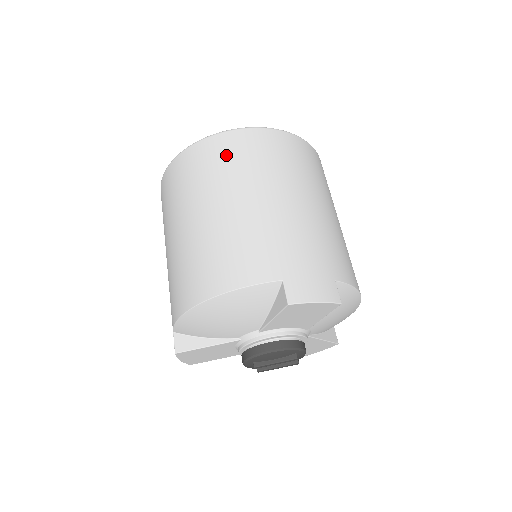
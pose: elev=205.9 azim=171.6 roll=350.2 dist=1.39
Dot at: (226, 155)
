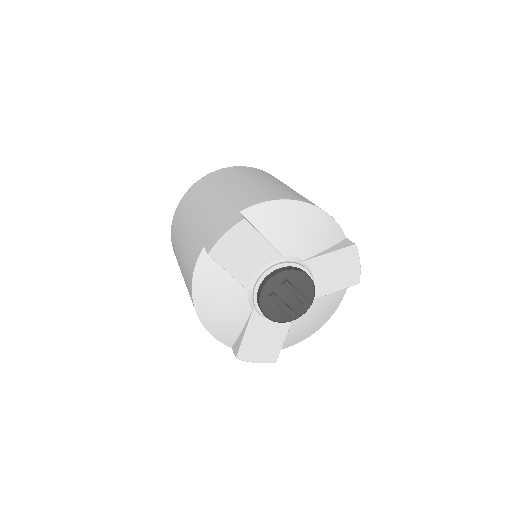
Dot at: occluded
